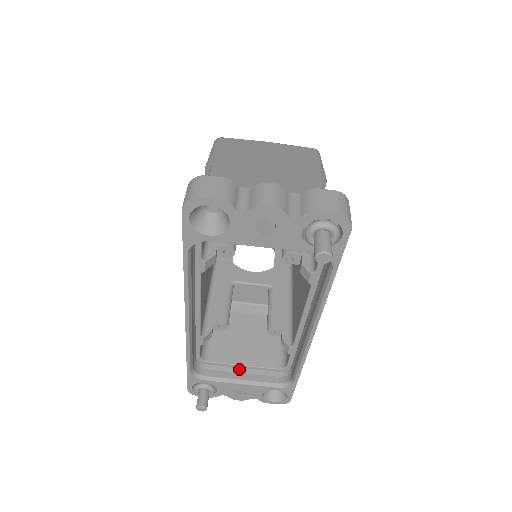
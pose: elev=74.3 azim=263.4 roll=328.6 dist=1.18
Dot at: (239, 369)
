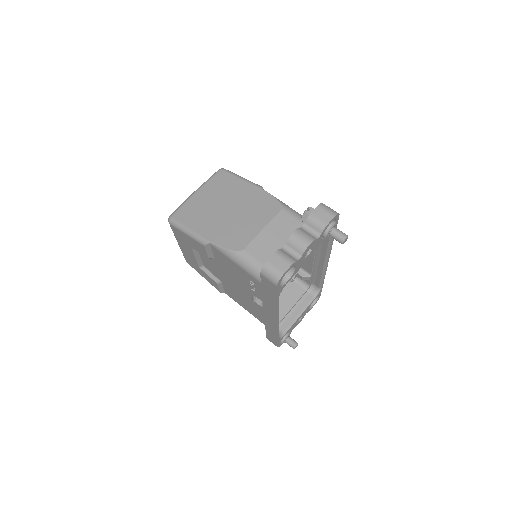
Dot at: (291, 311)
